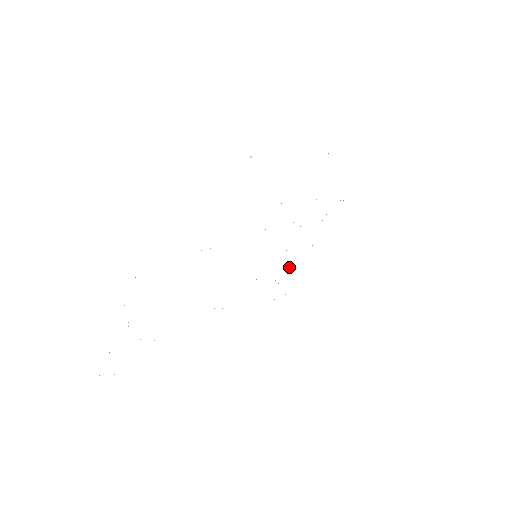
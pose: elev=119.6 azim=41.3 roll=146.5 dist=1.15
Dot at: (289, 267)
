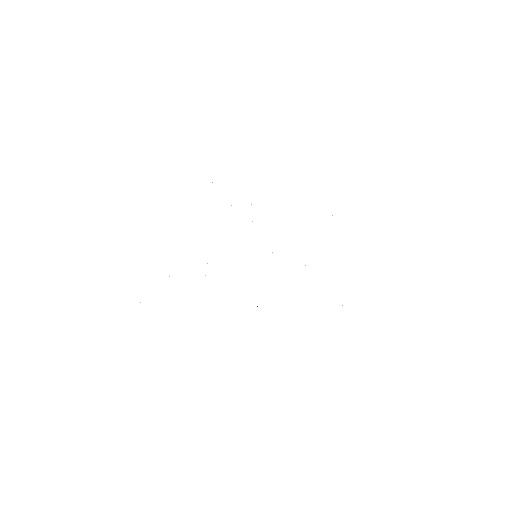
Dot at: occluded
